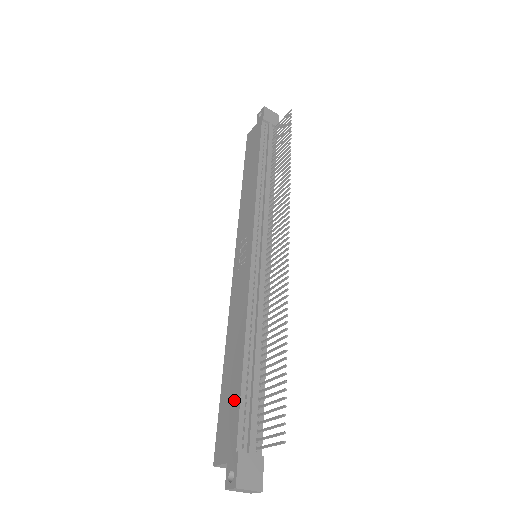
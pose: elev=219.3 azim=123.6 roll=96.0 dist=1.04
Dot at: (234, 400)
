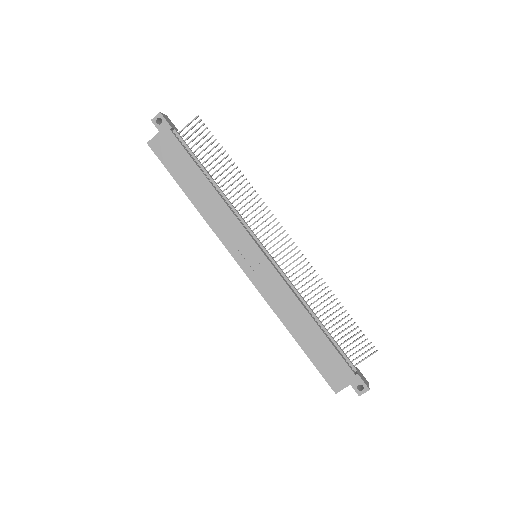
Dot at: (329, 353)
